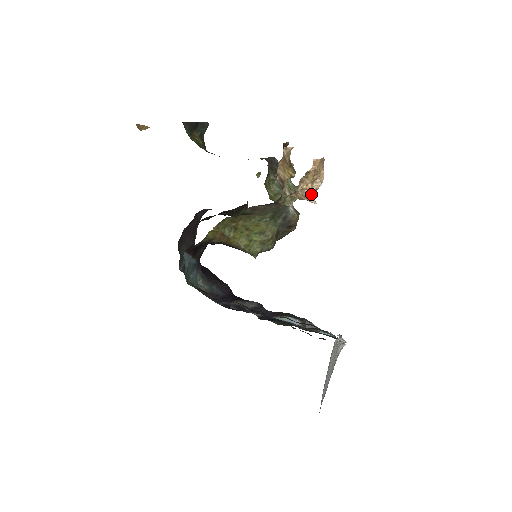
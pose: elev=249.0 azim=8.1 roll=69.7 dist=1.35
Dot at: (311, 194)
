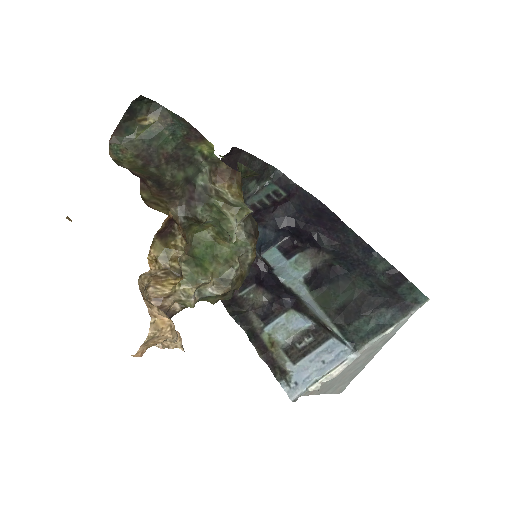
Dot at: (171, 348)
